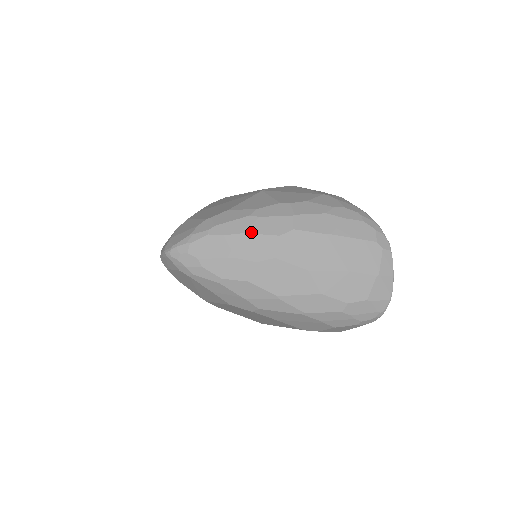
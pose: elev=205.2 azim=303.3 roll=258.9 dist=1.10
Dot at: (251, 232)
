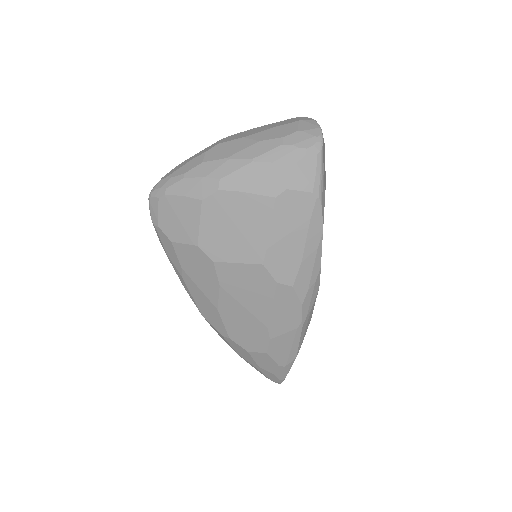
Dot at: occluded
